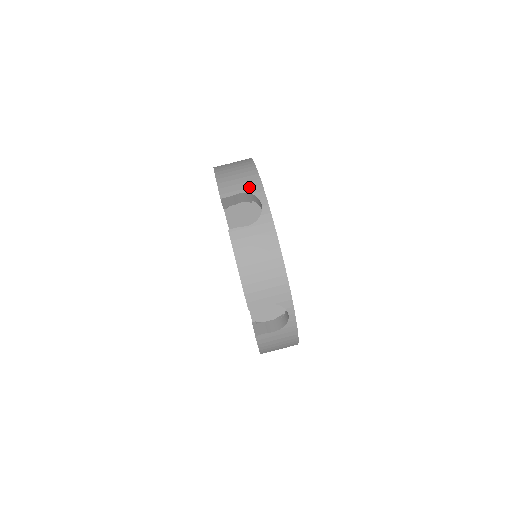
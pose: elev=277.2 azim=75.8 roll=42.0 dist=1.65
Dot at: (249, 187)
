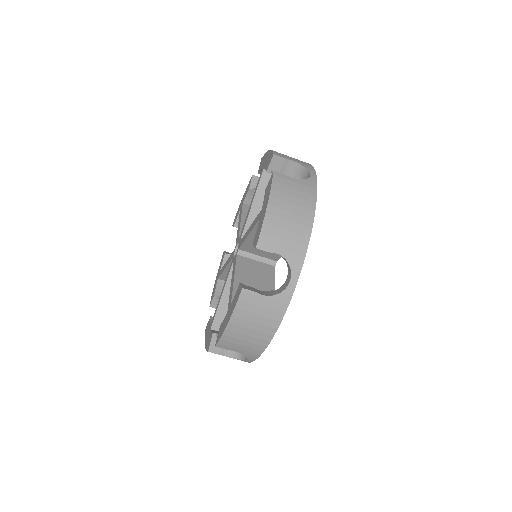
Dot at: (291, 252)
